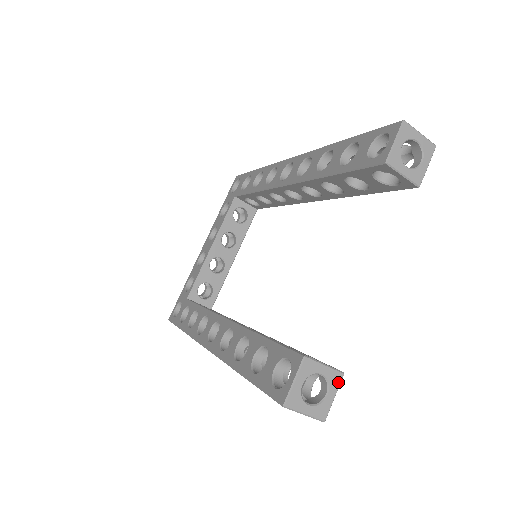
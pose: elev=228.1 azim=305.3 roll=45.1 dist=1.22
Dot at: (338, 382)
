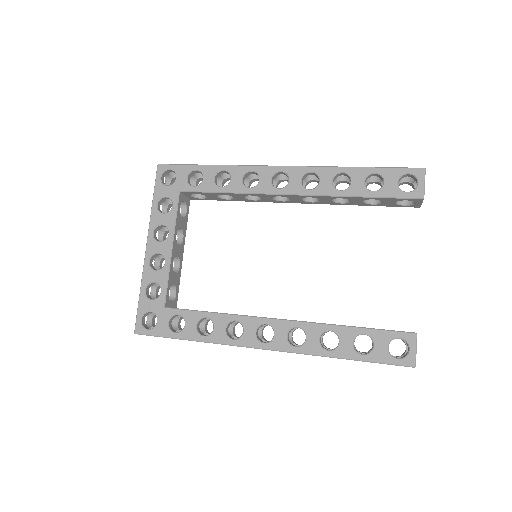
Dot at: occluded
